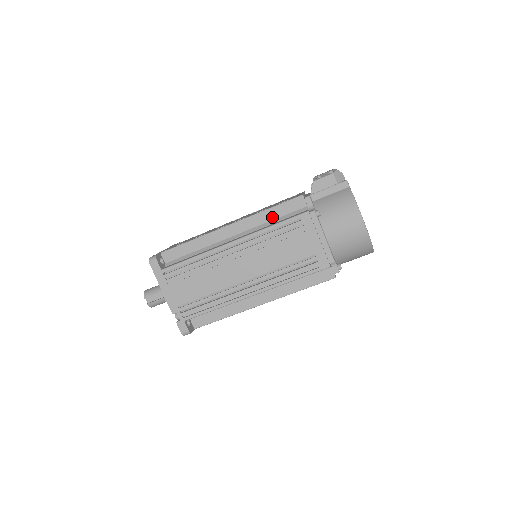
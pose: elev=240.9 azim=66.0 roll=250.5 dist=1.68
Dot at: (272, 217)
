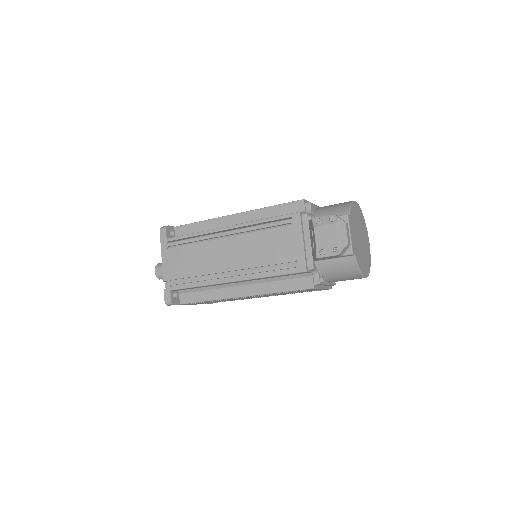
Dot at: (276, 277)
